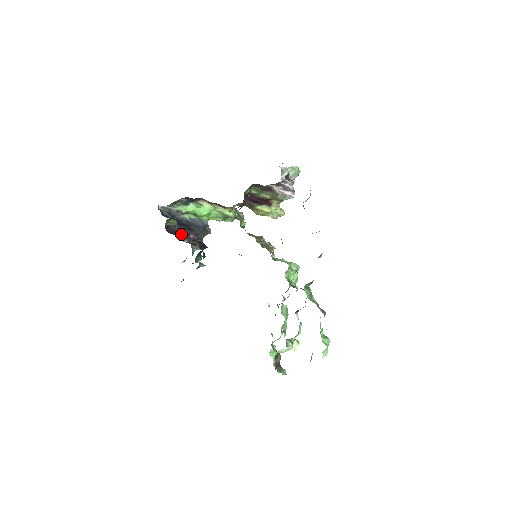
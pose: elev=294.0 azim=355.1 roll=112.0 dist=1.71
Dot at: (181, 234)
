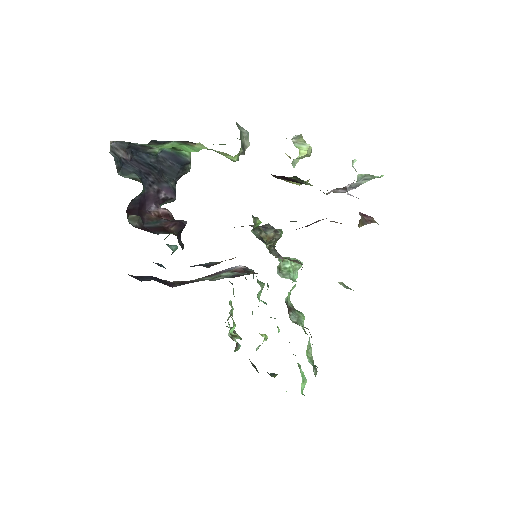
Dot at: (147, 198)
